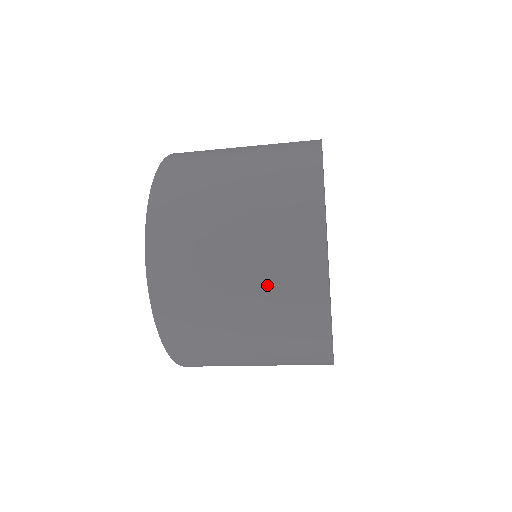
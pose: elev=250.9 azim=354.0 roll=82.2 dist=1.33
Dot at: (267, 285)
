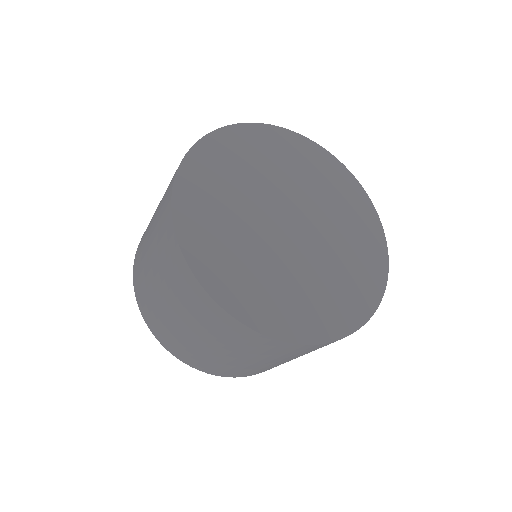
Dot at: (219, 339)
